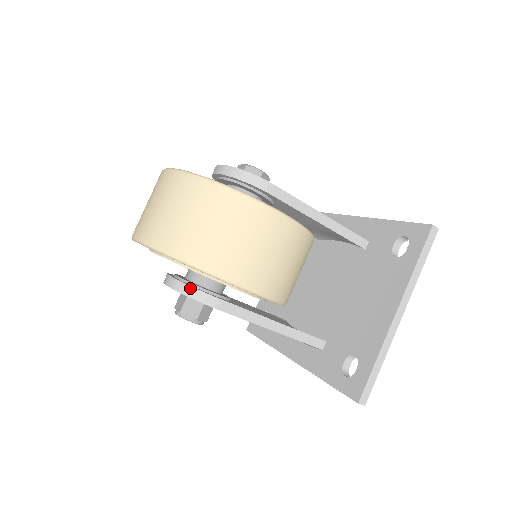
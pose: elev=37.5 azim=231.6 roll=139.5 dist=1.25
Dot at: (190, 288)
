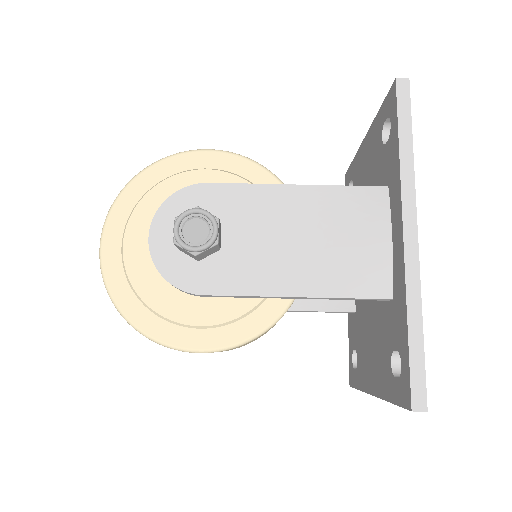
Dot at: occluded
